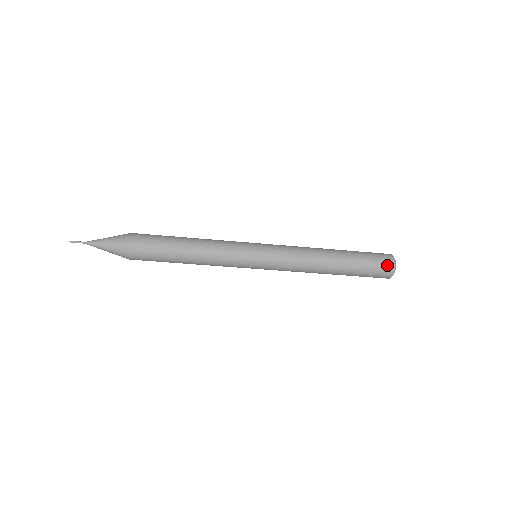
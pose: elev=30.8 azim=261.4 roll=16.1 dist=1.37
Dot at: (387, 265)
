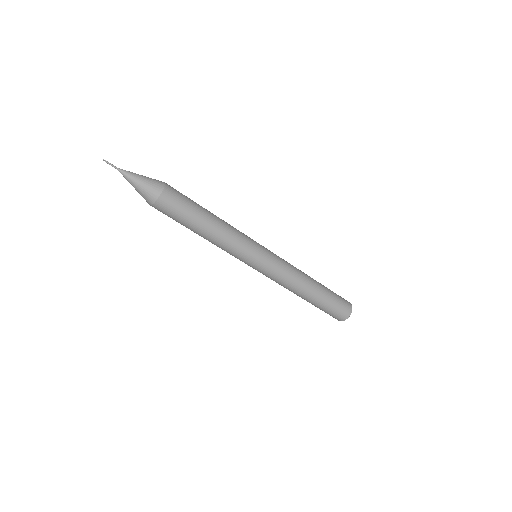
Dot at: (346, 312)
